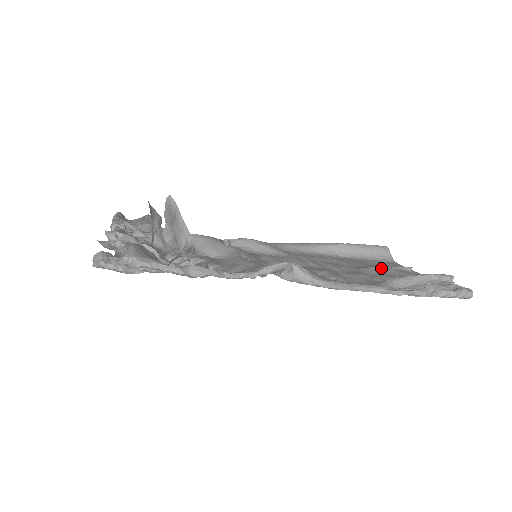
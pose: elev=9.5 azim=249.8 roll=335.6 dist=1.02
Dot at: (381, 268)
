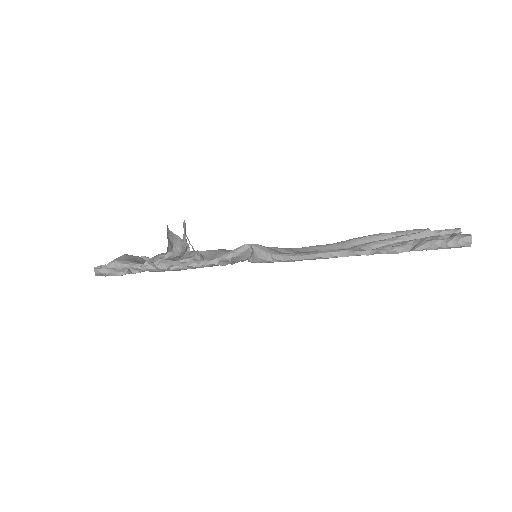
Dot at: occluded
